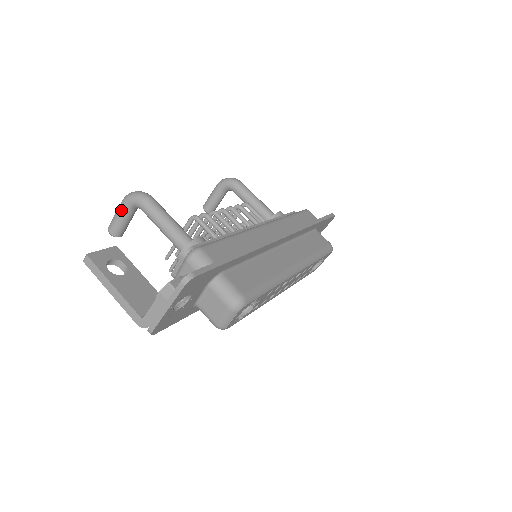
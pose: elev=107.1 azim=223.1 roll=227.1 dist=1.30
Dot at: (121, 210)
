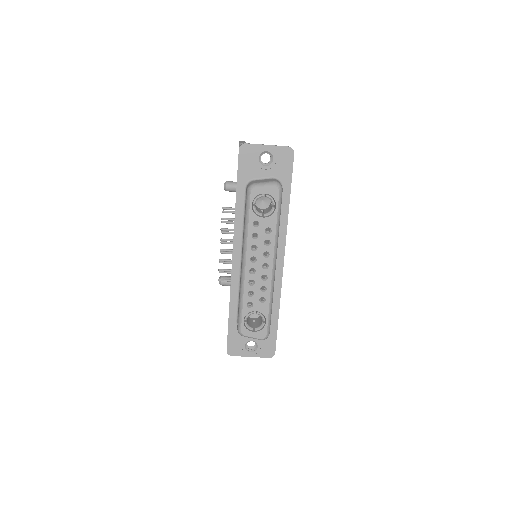
Dot at: occluded
